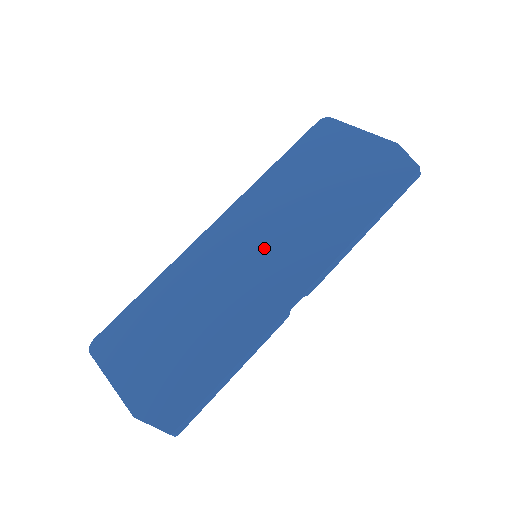
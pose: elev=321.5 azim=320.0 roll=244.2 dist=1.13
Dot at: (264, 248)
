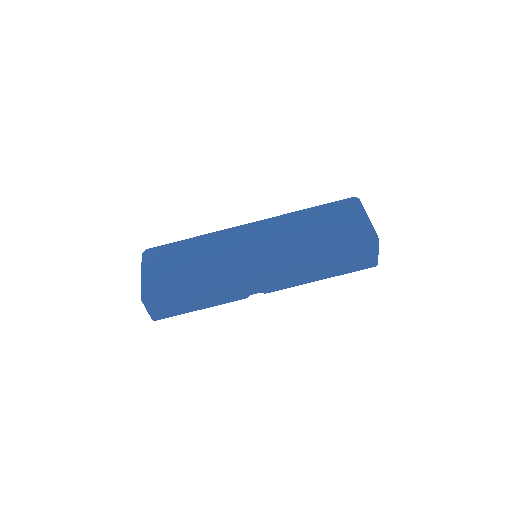
Dot at: (262, 254)
